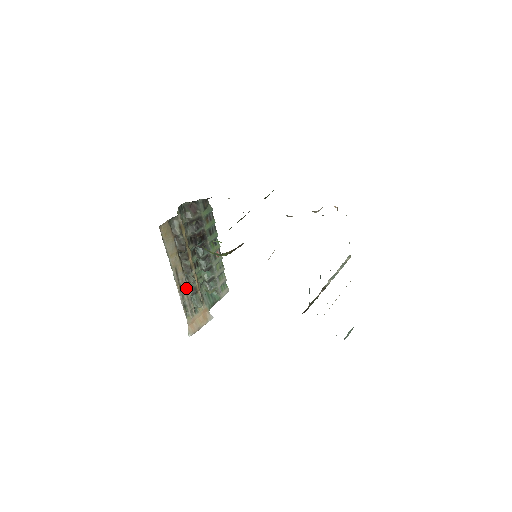
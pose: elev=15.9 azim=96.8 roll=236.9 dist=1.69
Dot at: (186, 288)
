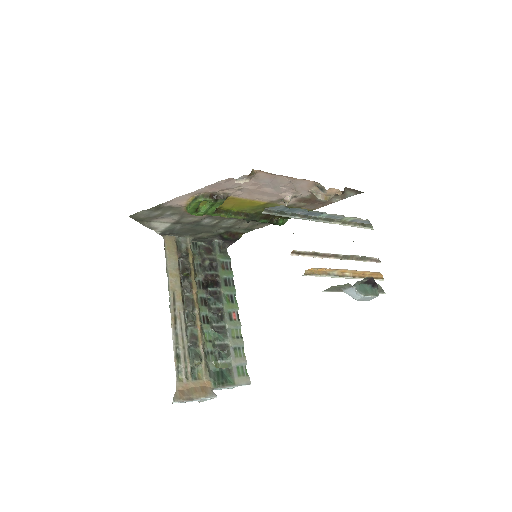
Dot at: (183, 329)
